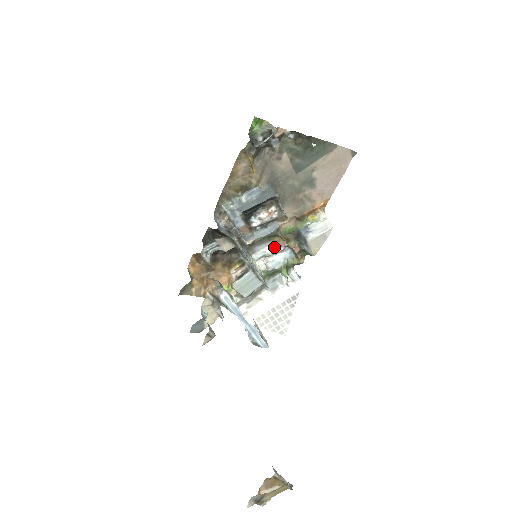
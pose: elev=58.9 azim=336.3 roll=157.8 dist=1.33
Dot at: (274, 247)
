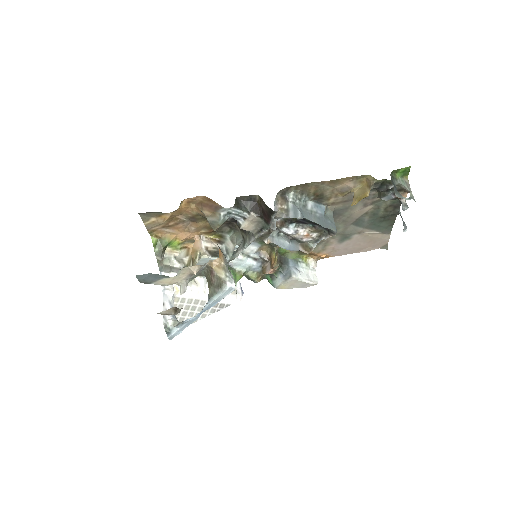
Dot at: (255, 250)
